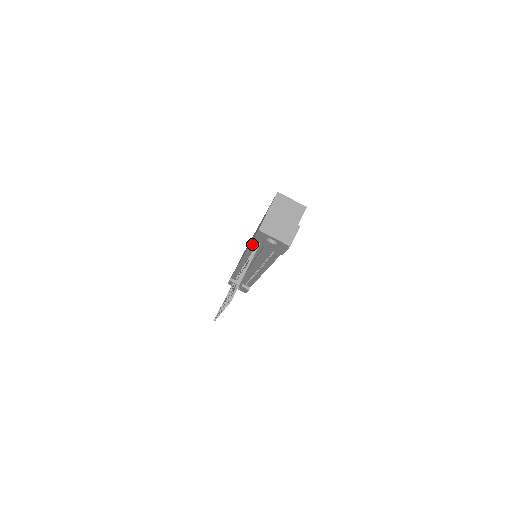
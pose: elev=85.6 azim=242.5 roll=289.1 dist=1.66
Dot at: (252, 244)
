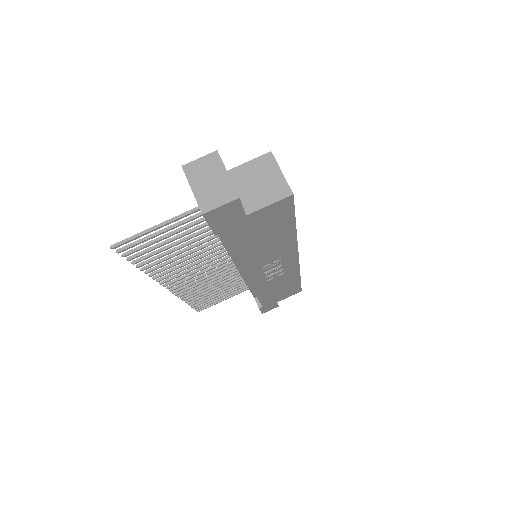
Dot at: occluded
